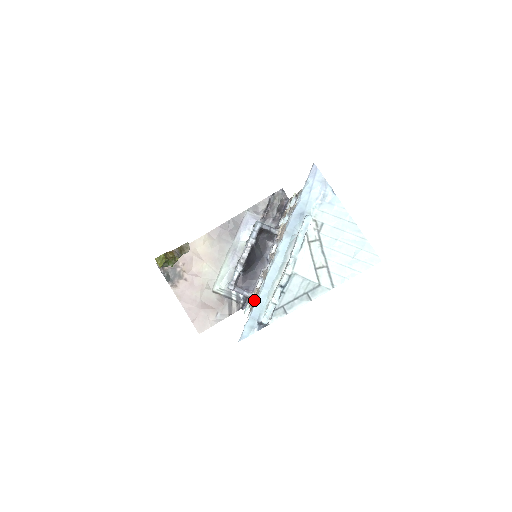
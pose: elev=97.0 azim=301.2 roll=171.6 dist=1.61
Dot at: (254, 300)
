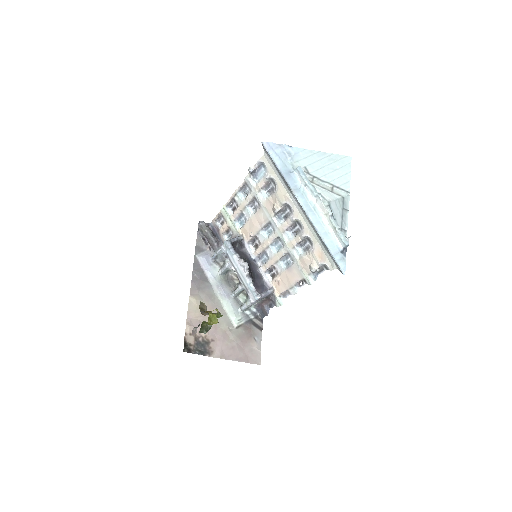
Dot at: (290, 278)
